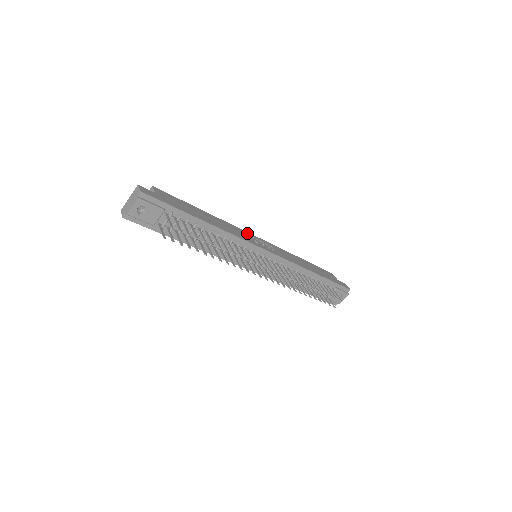
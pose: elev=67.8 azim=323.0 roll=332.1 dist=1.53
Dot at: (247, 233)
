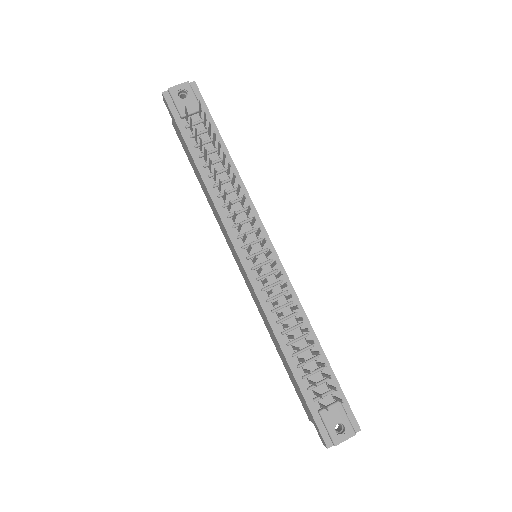
Dot at: occluded
